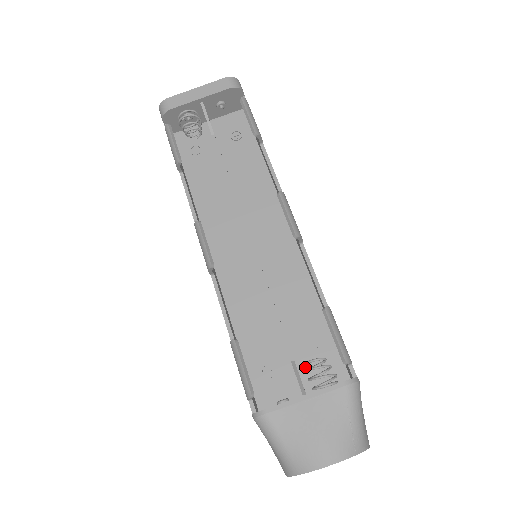
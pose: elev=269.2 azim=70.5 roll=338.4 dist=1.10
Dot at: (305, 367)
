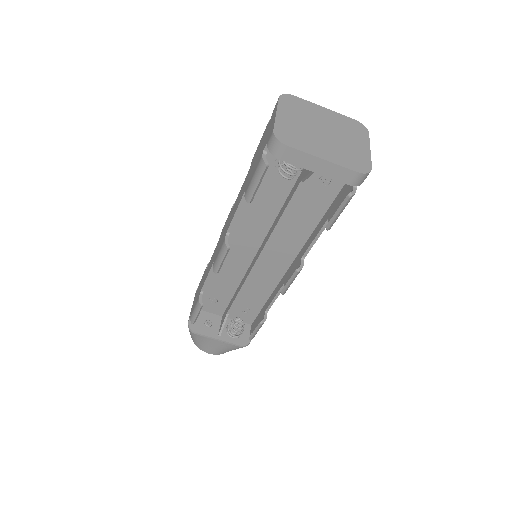
Dot at: (234, 310)
